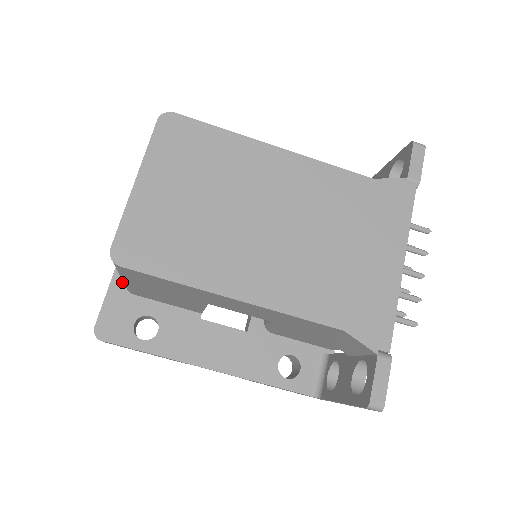
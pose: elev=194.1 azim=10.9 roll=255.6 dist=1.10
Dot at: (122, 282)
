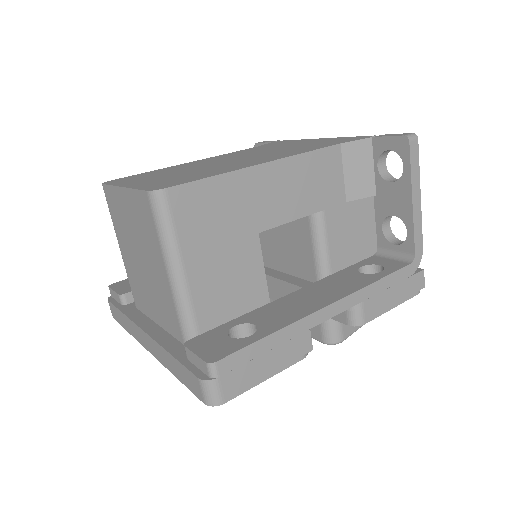
Dot at: (181, 348)
